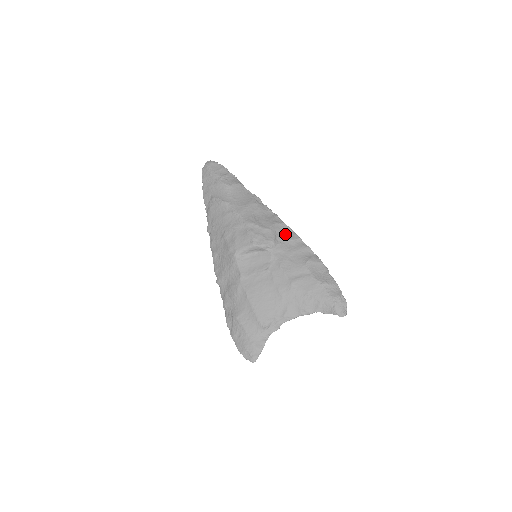
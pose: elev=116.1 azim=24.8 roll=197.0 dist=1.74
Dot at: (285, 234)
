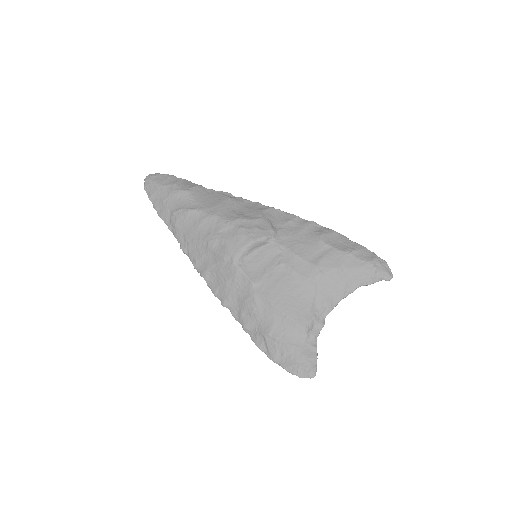
Dot at: (279, 218)
